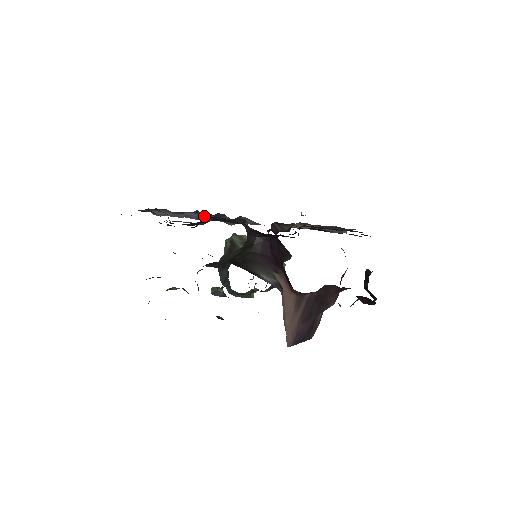
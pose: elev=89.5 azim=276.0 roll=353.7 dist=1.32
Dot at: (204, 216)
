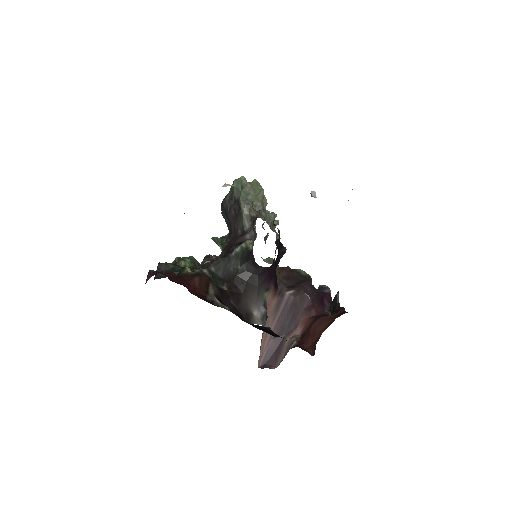
Dot at: occluded
